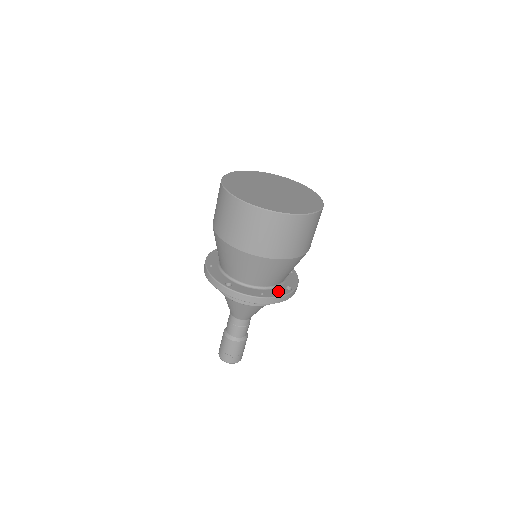
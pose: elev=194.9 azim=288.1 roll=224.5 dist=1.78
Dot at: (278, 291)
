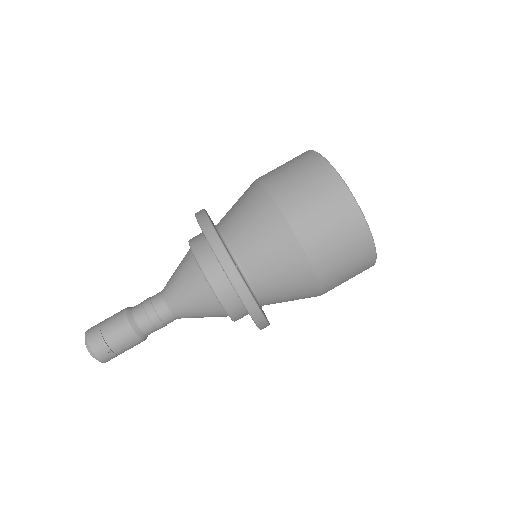
Dot at: occluded
